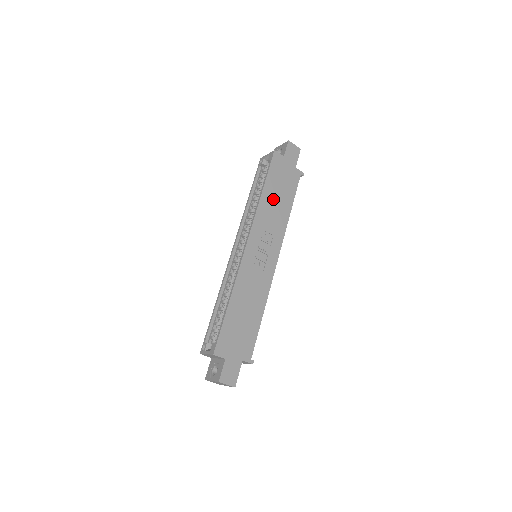
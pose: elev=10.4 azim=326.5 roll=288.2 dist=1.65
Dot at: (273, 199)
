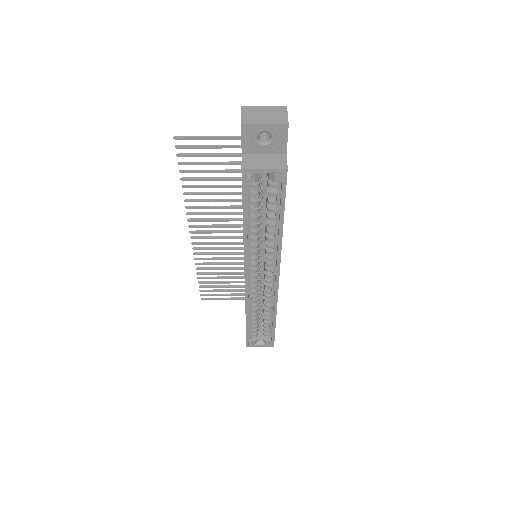
Dot at: occluded
